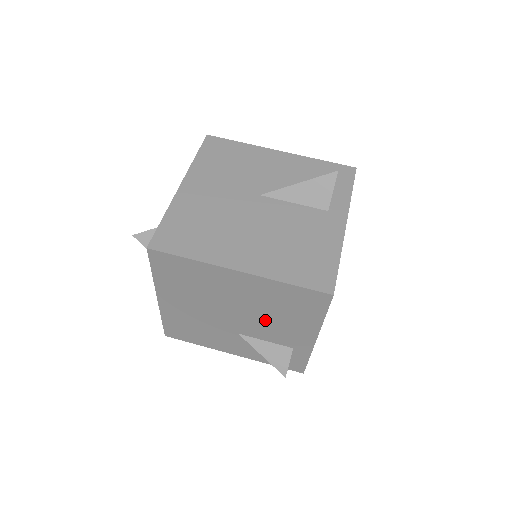
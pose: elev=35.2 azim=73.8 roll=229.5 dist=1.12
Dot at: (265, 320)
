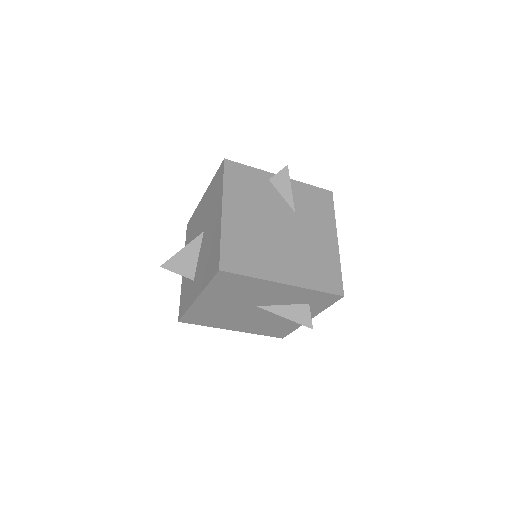
Dot at: occluded
